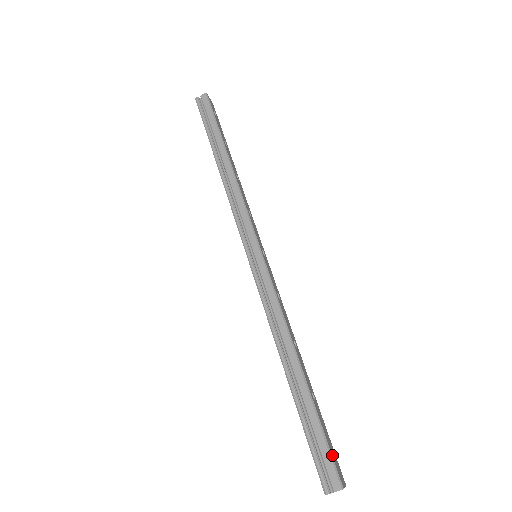
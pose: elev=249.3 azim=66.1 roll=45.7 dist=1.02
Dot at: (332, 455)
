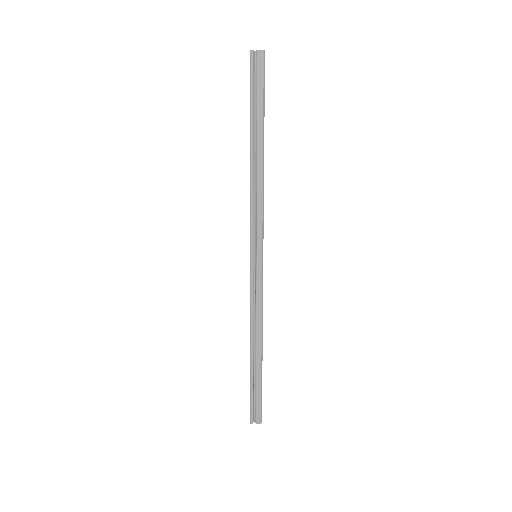
Dot at: occluded
